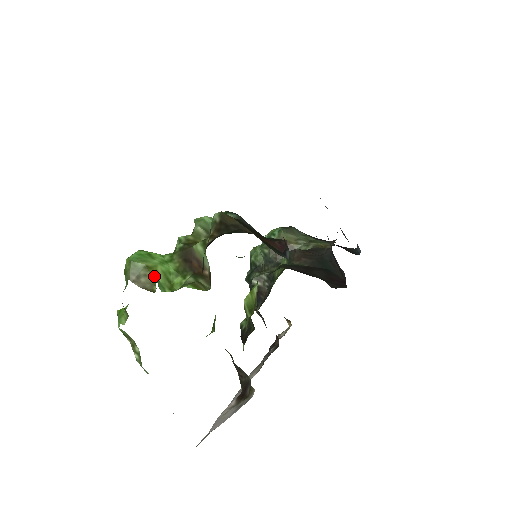
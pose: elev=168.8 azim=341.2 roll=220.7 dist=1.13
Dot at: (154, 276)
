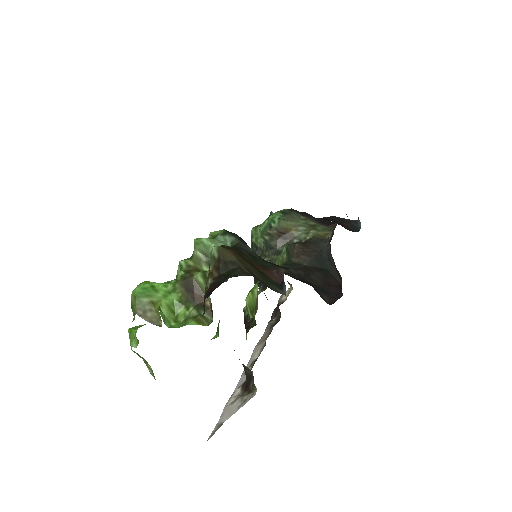
Dot at: (159, 313)
